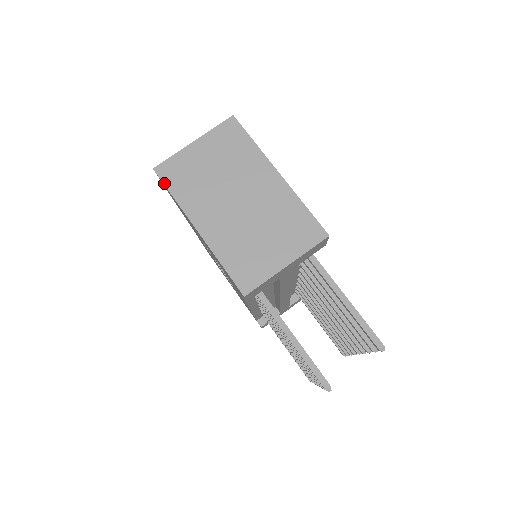
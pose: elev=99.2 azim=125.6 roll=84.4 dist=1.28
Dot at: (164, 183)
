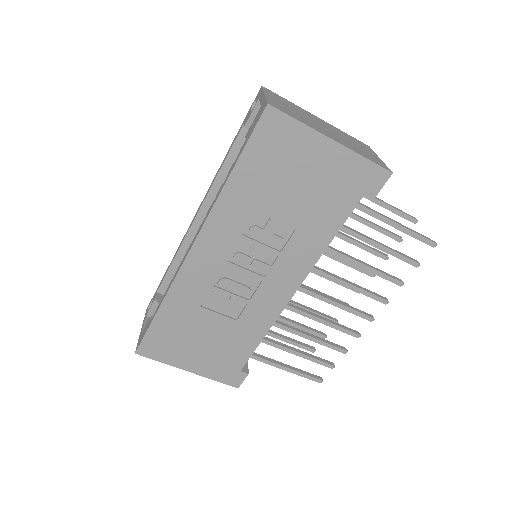
Dot at: (285, 113)
